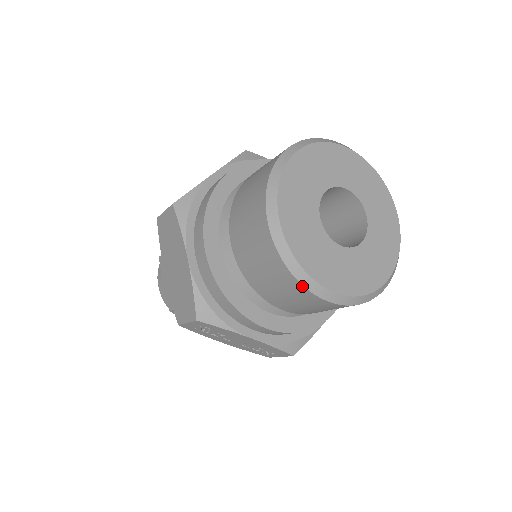
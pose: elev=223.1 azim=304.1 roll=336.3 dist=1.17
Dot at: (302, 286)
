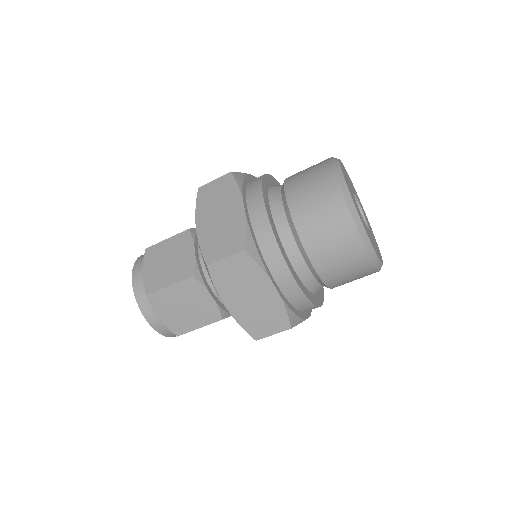
Dot at: (376, 270)
